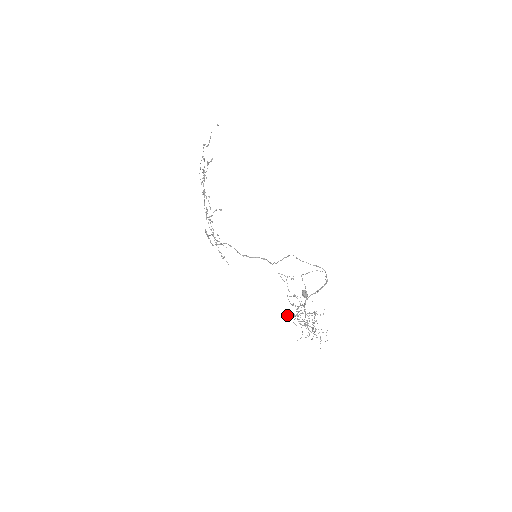
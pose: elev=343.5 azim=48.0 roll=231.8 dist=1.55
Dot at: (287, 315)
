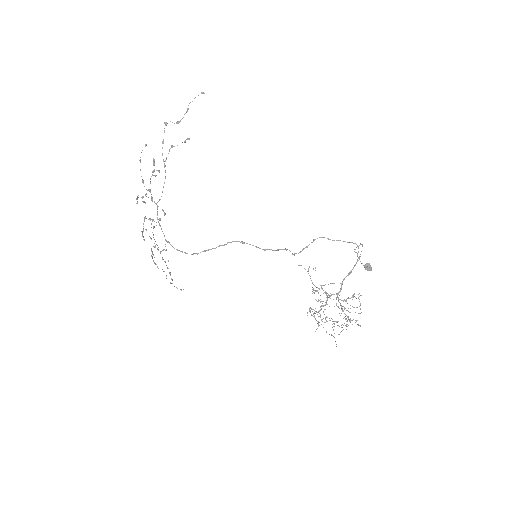
Dot at: (311, 314)
